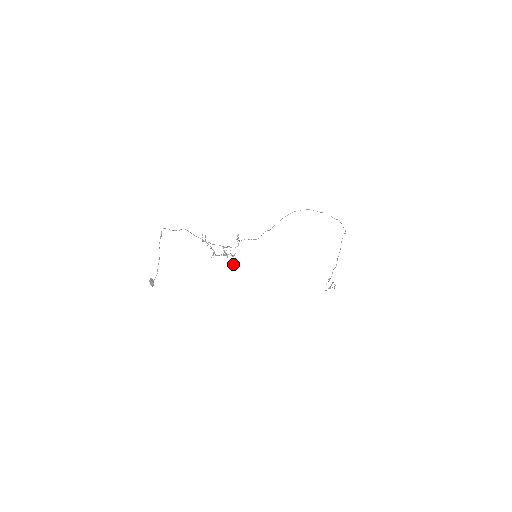
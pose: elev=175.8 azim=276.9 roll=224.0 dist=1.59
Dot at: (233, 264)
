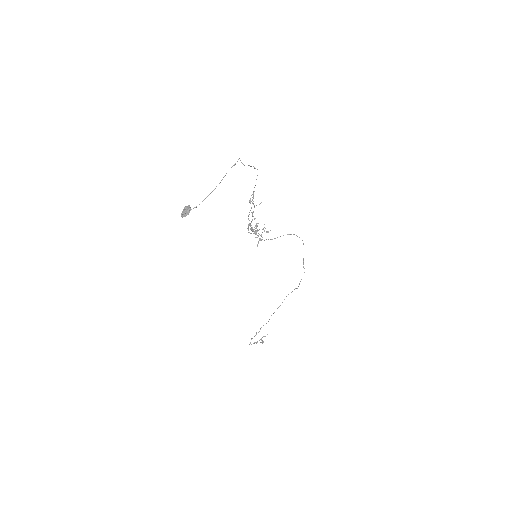
Dot at: (258, 242)
